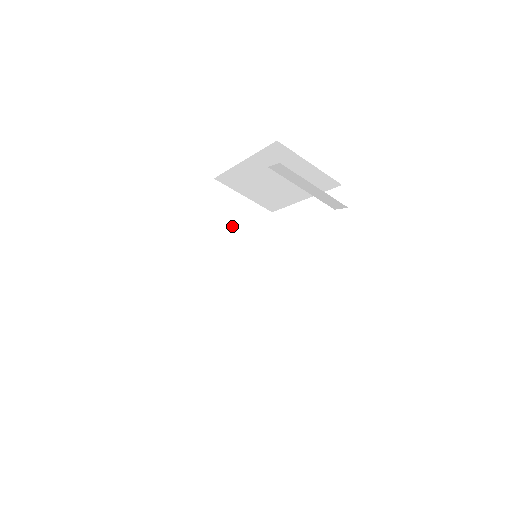
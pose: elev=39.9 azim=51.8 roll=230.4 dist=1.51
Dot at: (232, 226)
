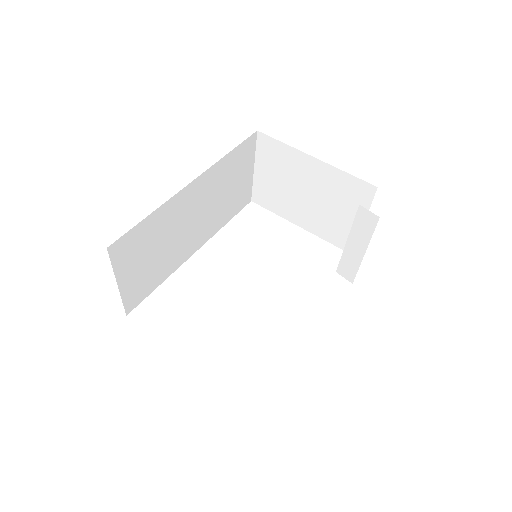
Dot at: (228, 188)
